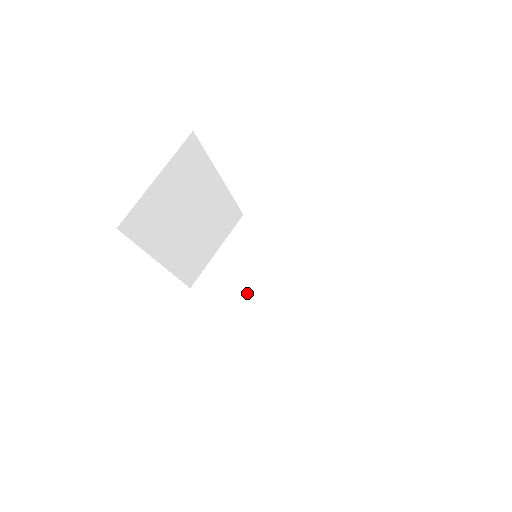
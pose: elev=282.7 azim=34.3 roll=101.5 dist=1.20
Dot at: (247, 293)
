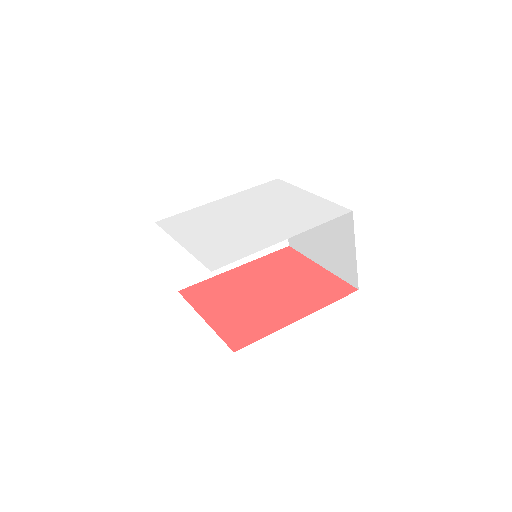
Dot at: occluded
